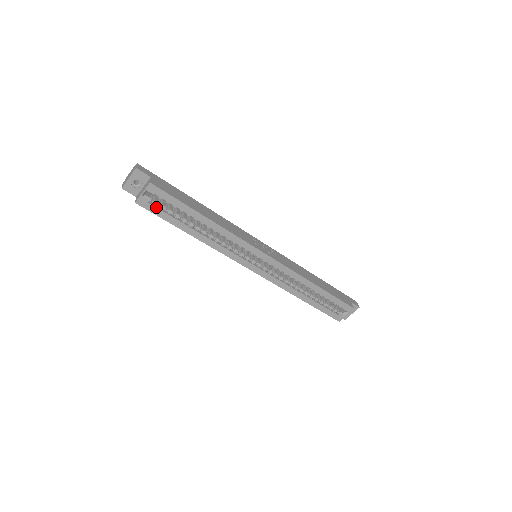
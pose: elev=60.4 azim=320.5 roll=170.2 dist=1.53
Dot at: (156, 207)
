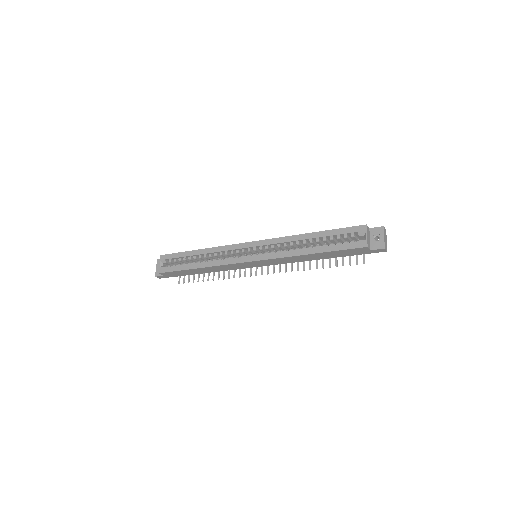
Dot at: (170, 267)
